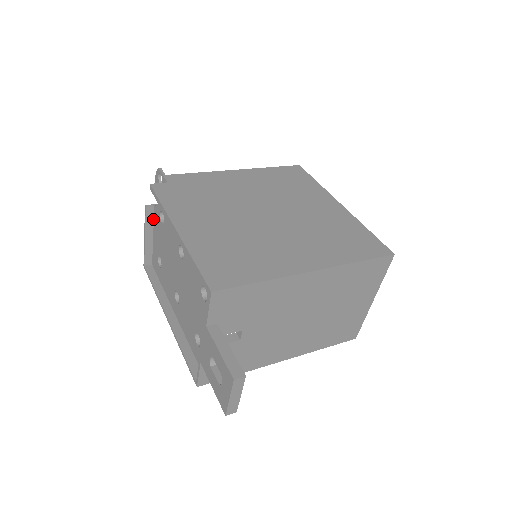
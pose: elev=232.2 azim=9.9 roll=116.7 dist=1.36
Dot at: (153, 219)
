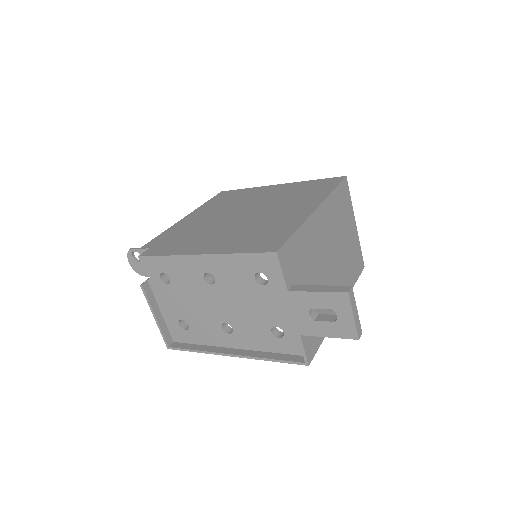
Dot at: (153, 295)
